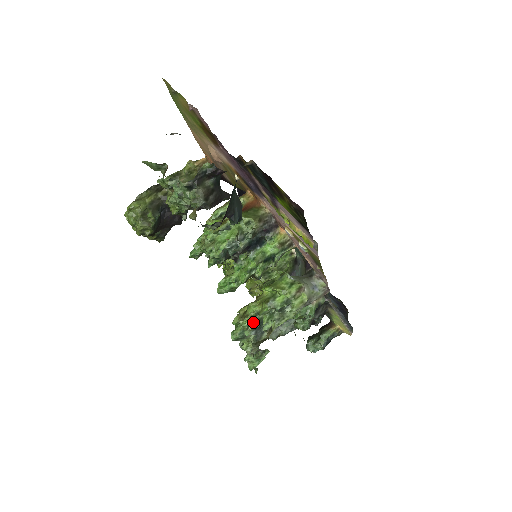
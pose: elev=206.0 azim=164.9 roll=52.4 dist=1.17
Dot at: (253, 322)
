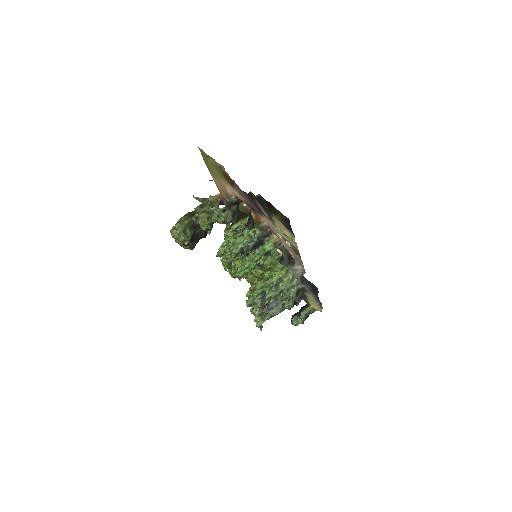
Dot at: (260, 293)
